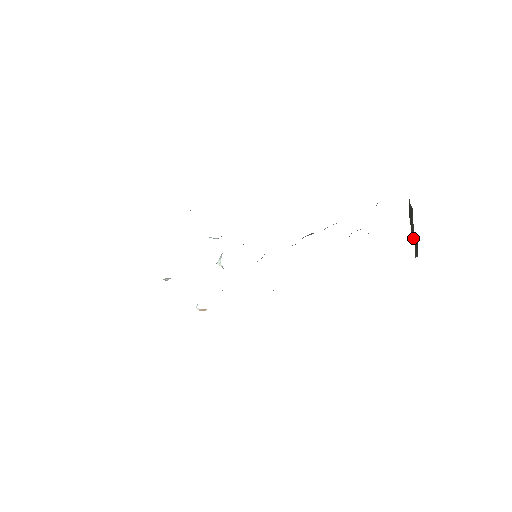
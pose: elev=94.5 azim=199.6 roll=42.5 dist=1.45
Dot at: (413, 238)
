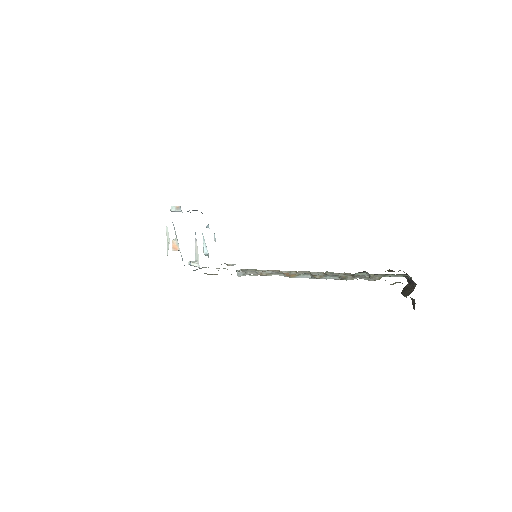
Dot at: (405, 294)
